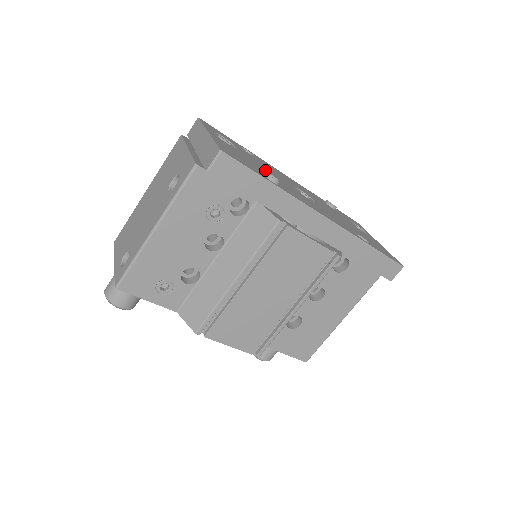
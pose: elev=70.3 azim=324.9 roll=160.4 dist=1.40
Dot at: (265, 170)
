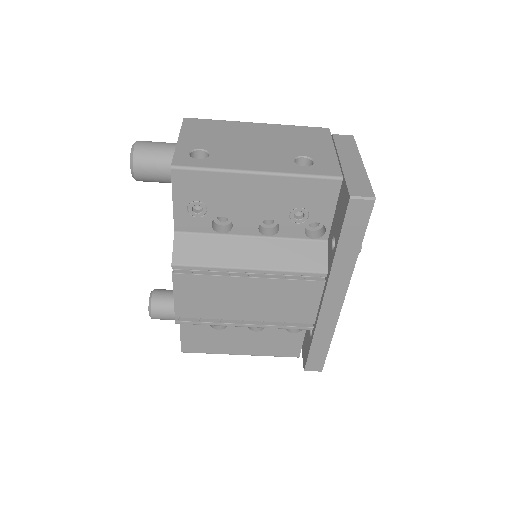
Dot at: occluded
